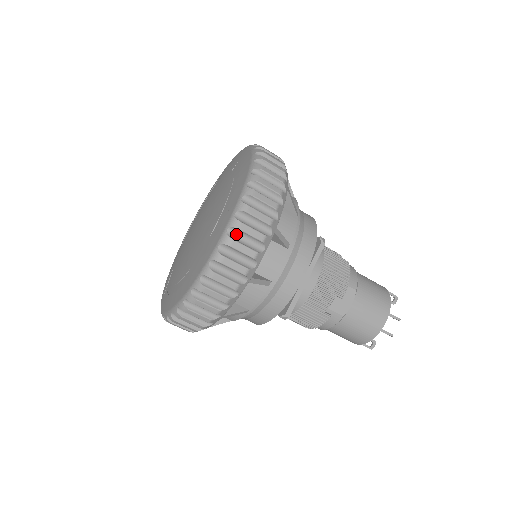
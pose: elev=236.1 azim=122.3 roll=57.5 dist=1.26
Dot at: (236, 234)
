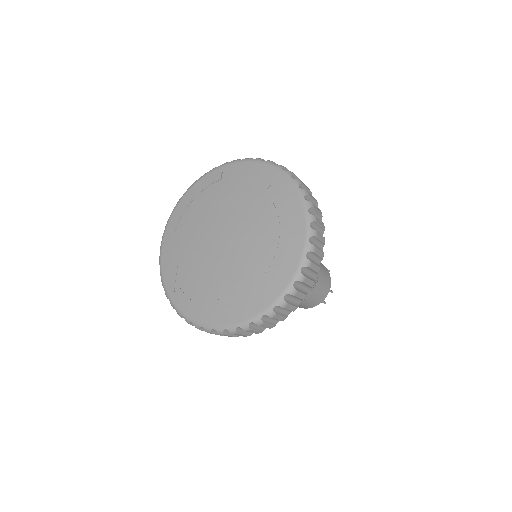
Dot at: (298, 284)
